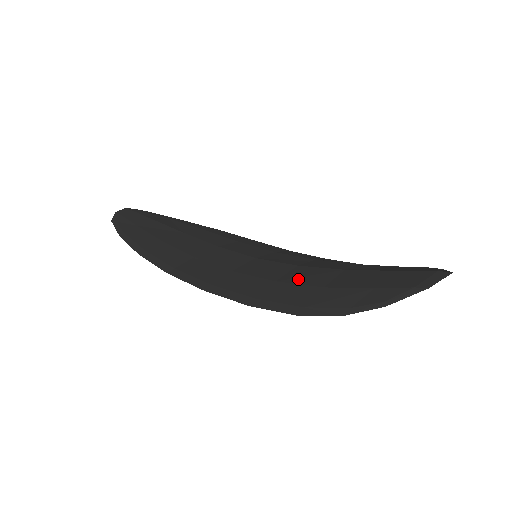
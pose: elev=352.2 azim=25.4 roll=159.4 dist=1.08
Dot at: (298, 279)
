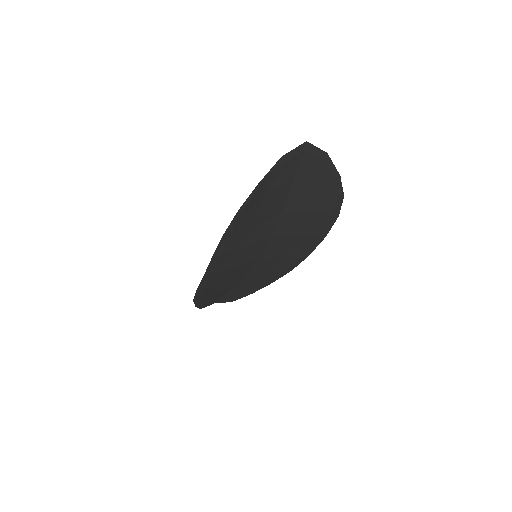
Dot at: (251, 232)
